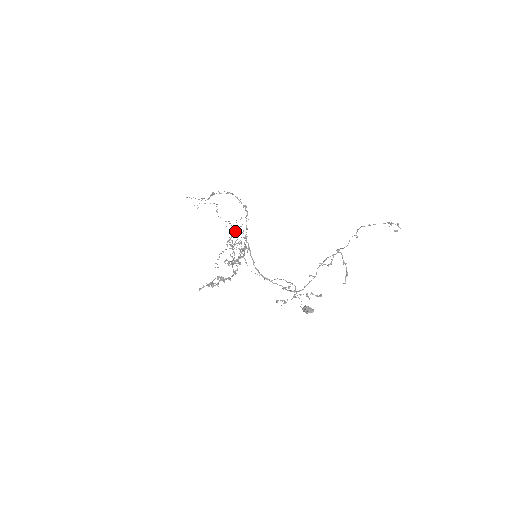
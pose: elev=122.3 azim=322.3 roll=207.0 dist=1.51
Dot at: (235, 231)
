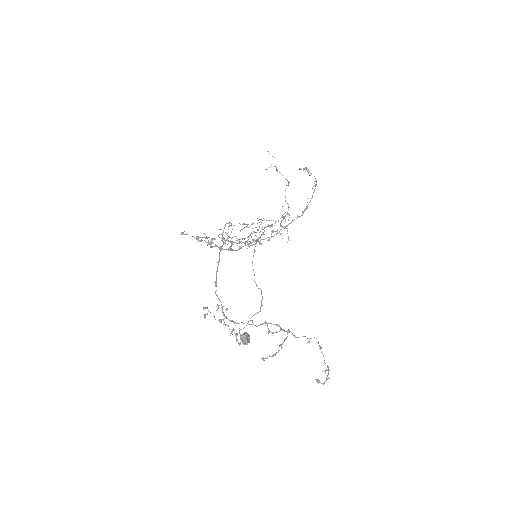
Dot at: (231, 223)
